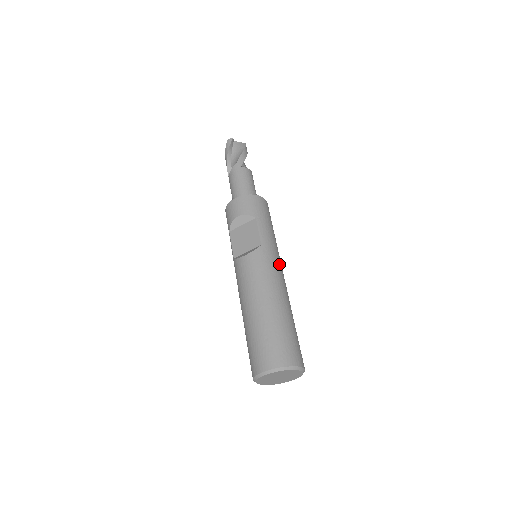
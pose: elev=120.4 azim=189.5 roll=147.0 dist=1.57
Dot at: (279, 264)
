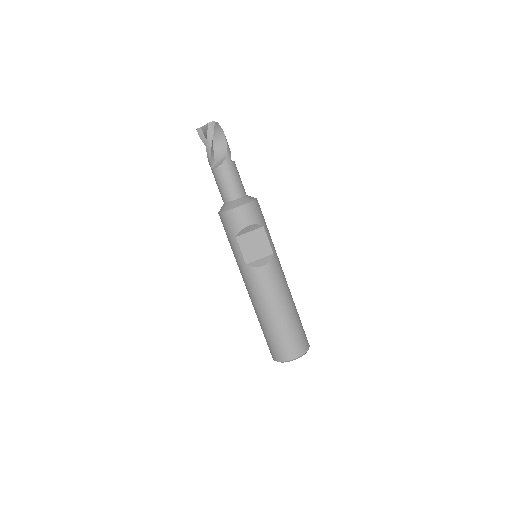
Dot at: occluded
